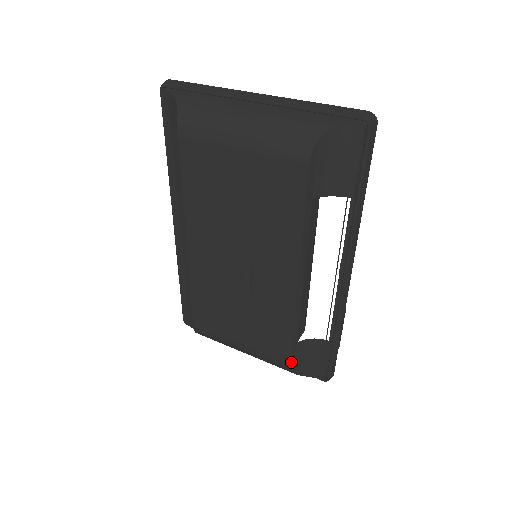
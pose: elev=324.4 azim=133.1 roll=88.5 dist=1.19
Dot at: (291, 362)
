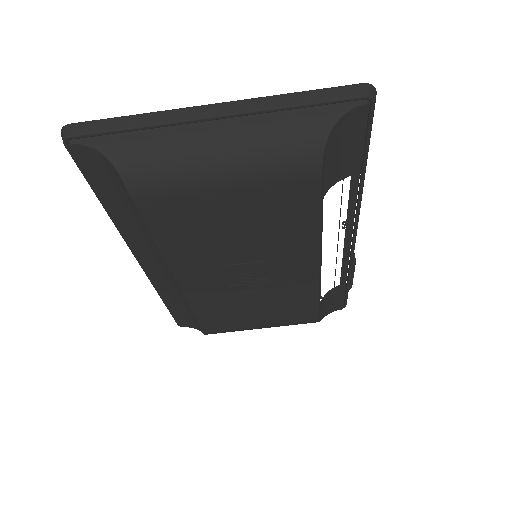
Dot at: (318, 318)
